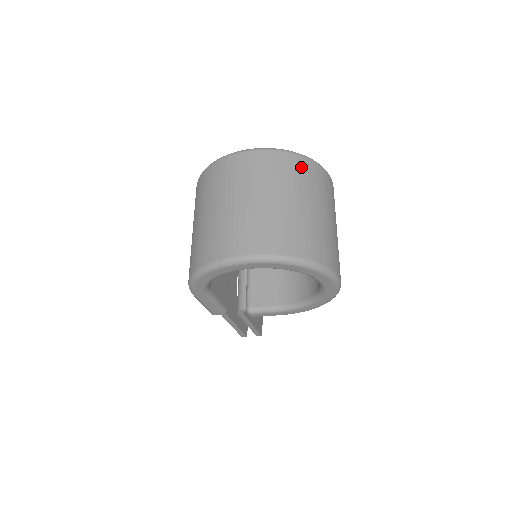
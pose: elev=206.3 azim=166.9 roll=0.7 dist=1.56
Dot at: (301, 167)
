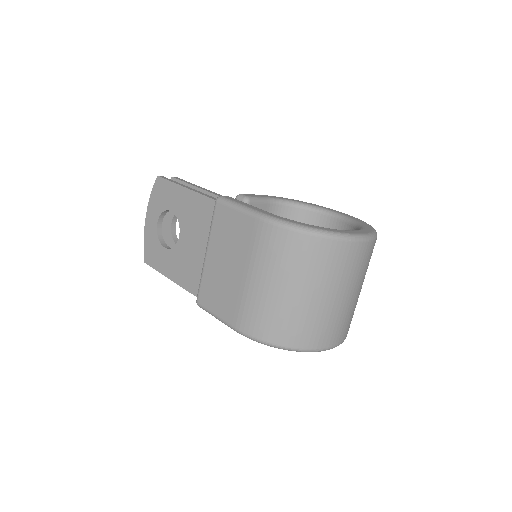
Dot at: occluded
